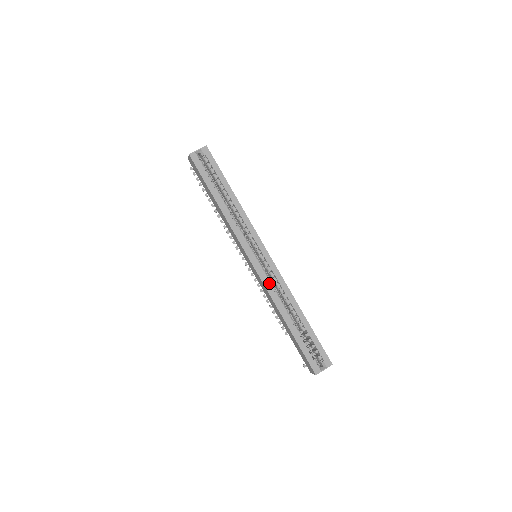
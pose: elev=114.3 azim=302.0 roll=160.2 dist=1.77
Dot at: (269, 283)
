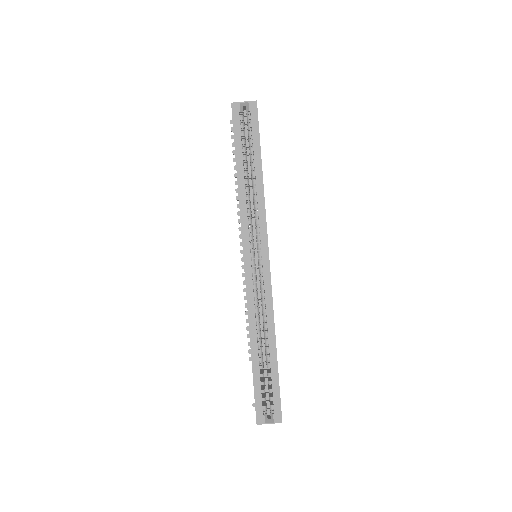
Dot at: (253, 294)
